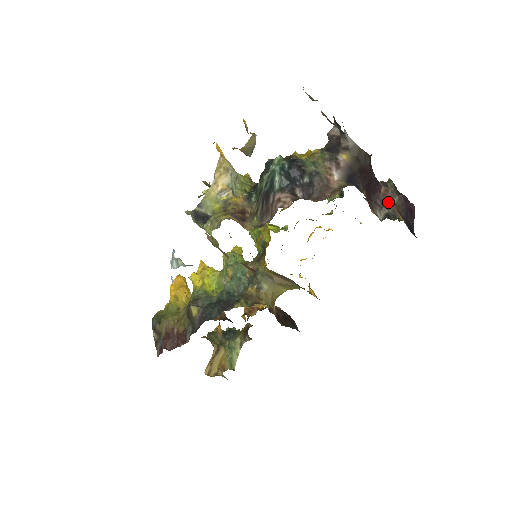
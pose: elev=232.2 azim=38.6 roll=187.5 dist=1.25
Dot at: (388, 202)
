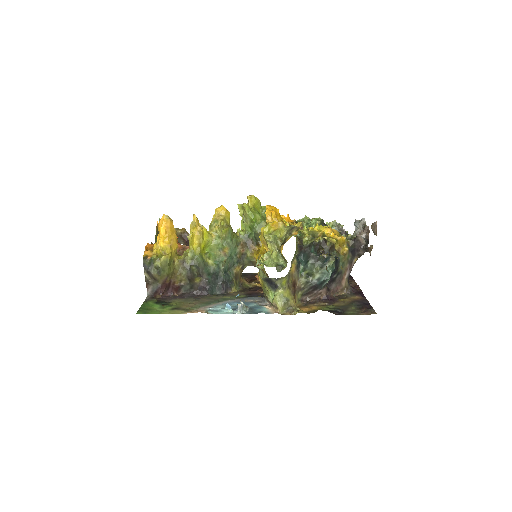
Dot at: occluded
